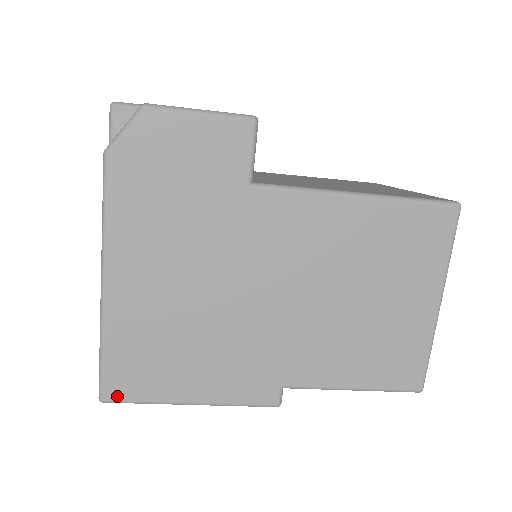
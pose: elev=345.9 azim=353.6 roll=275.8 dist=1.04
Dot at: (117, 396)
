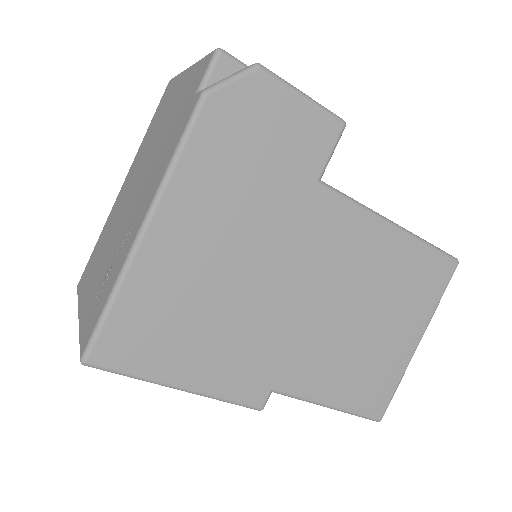
Dot at: (105, 361)
